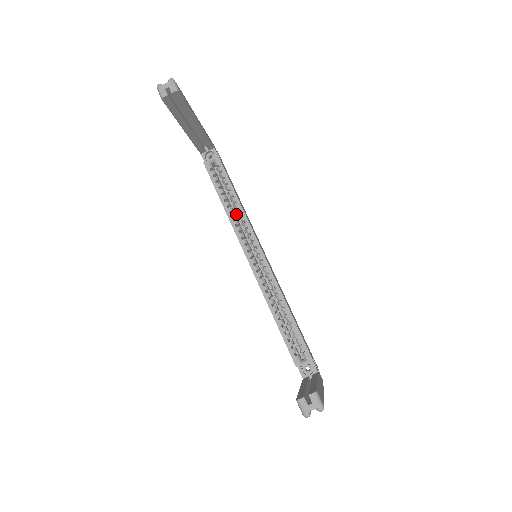
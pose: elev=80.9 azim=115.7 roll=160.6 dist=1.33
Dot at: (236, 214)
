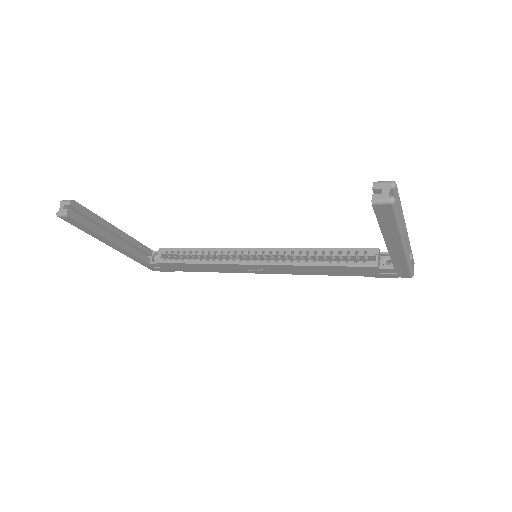
Dot at: occluded
